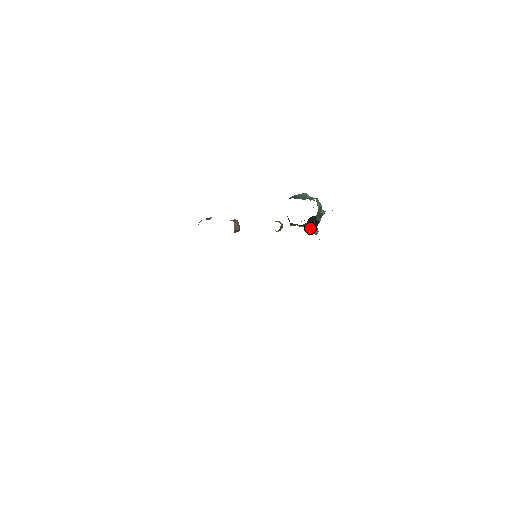
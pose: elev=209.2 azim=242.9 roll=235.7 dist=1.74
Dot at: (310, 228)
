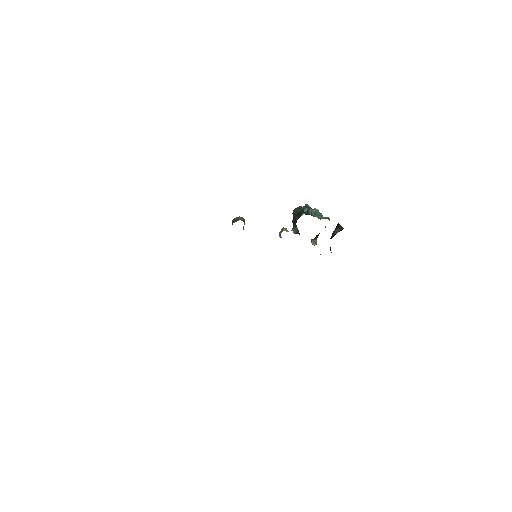
Dot at: (314, 241)
